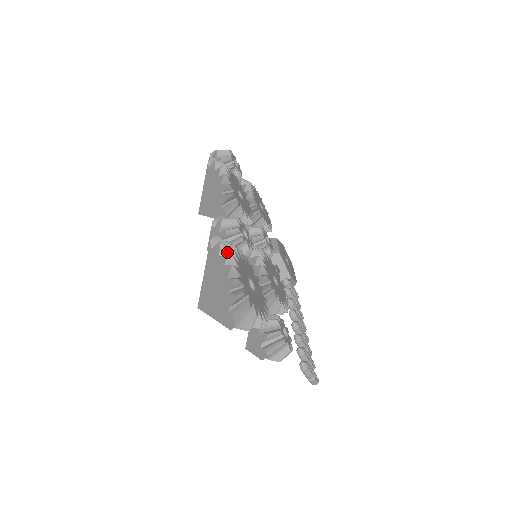
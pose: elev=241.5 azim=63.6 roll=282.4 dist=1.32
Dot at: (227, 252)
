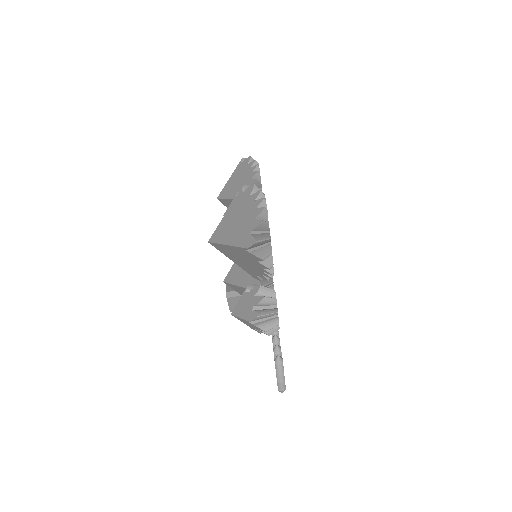
Dot at: occluded
